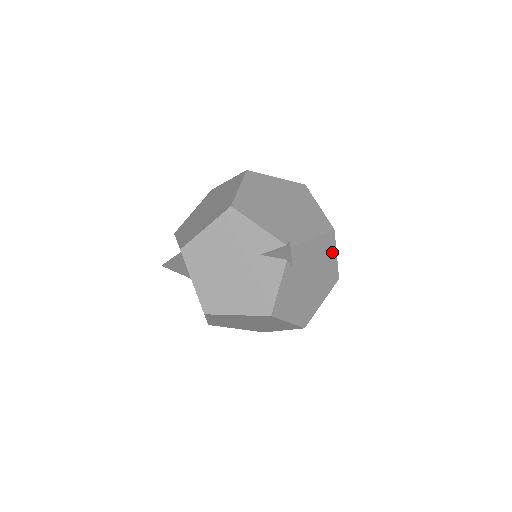
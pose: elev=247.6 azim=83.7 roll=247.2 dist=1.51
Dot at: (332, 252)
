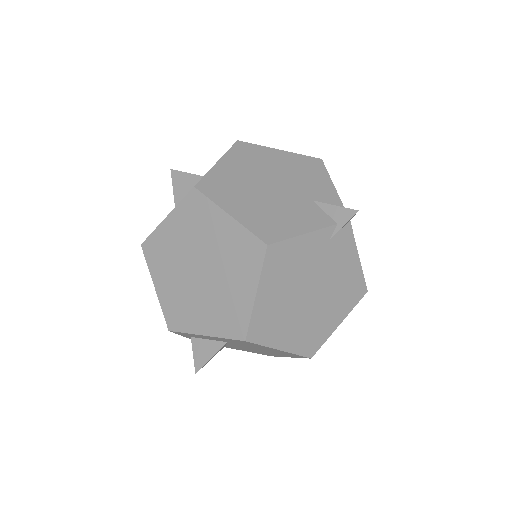
Dot at: (343, 311)
